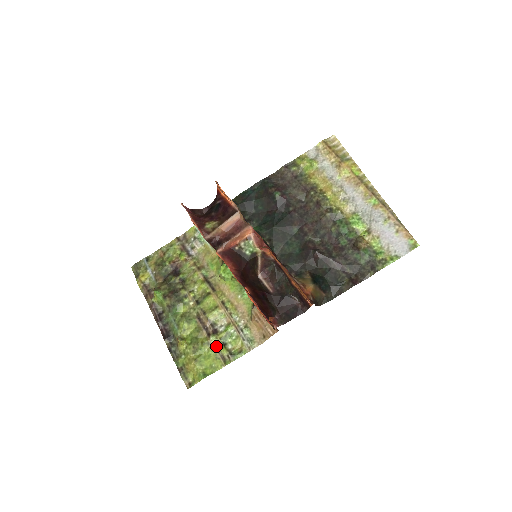
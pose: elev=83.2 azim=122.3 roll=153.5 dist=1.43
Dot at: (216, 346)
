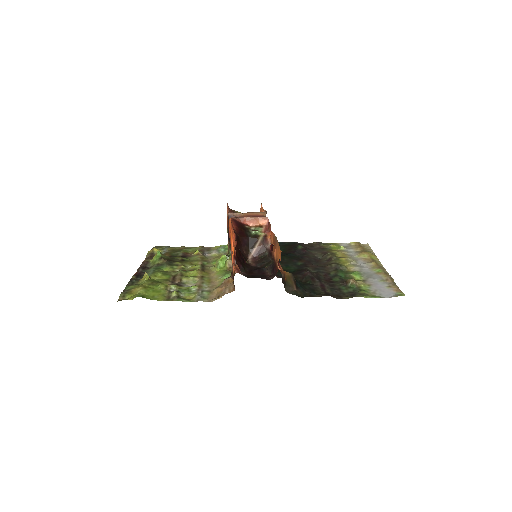
Dot at: (171, 291)
